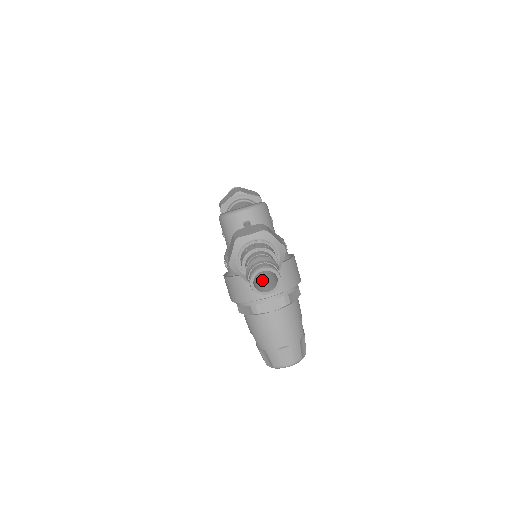
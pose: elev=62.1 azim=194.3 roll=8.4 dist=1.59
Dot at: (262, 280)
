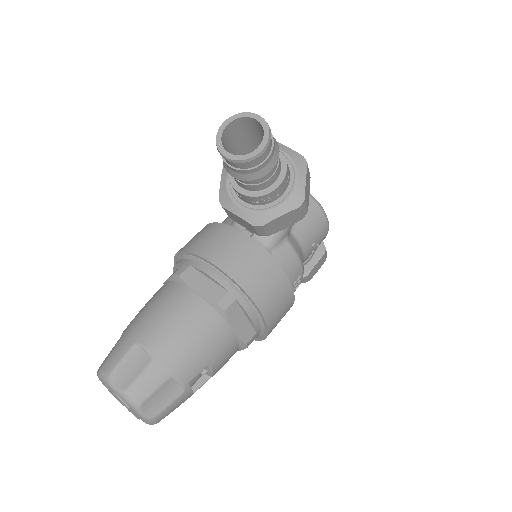
Dot at: occluded
